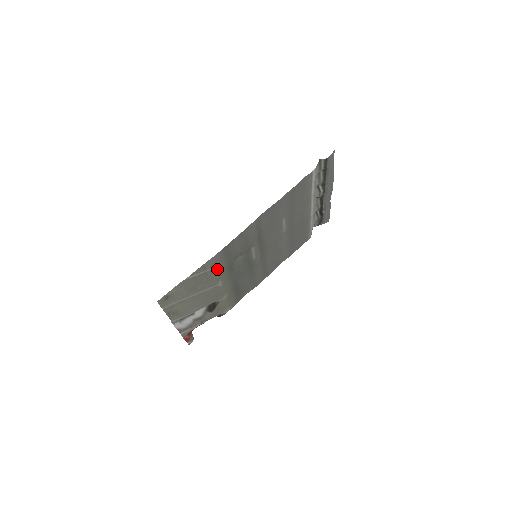
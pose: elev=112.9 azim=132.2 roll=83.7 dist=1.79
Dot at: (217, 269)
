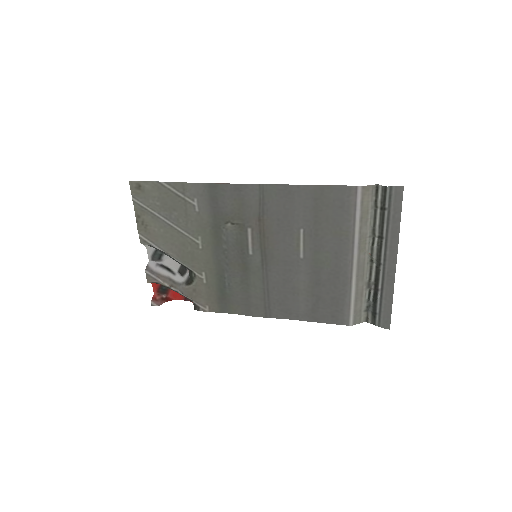
Dot at: (200, 213)
